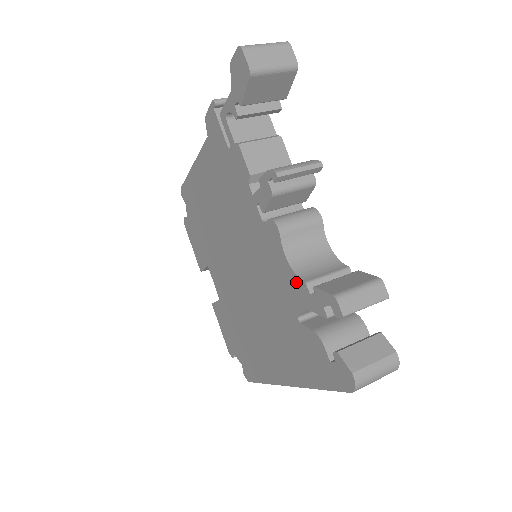
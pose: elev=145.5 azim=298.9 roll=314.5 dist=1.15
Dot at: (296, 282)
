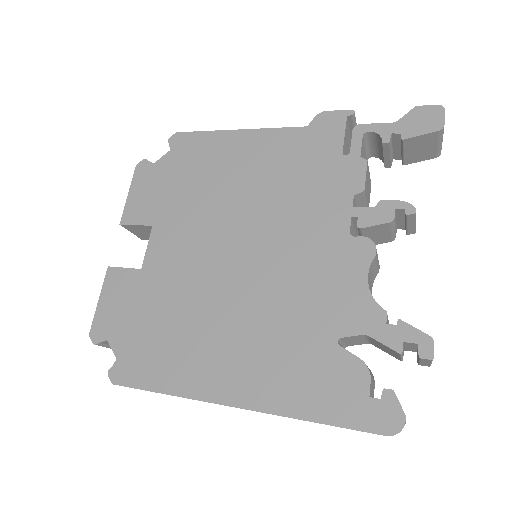
Dot at: (368, 305)
